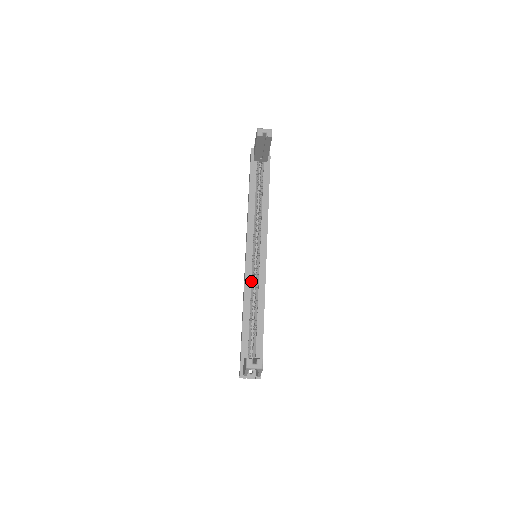
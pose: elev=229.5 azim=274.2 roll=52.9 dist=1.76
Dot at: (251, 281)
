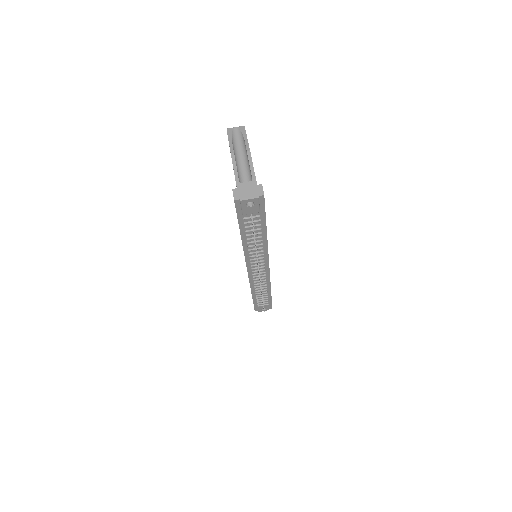
Dot at: occluded
